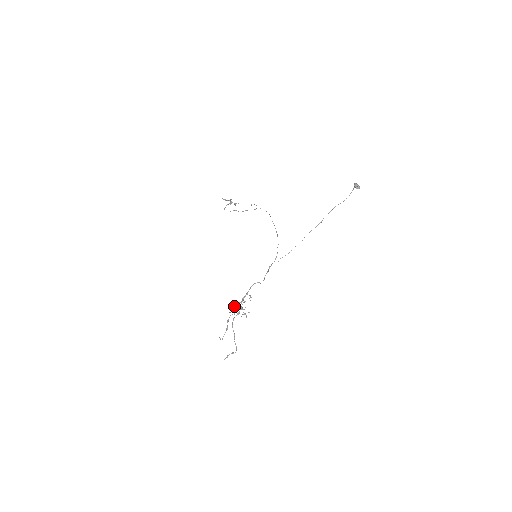
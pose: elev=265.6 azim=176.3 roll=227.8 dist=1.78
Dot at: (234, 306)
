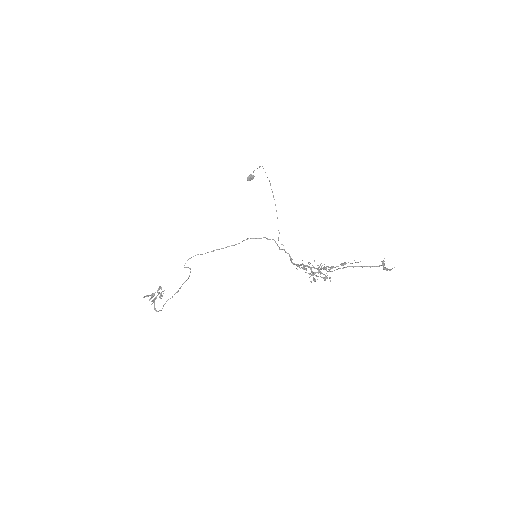
Dot at: (310, 274)
